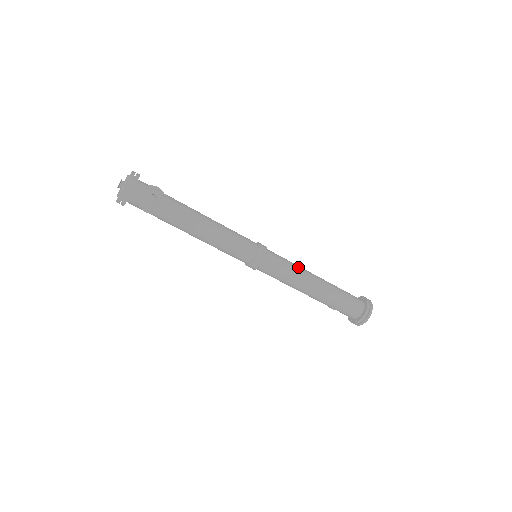
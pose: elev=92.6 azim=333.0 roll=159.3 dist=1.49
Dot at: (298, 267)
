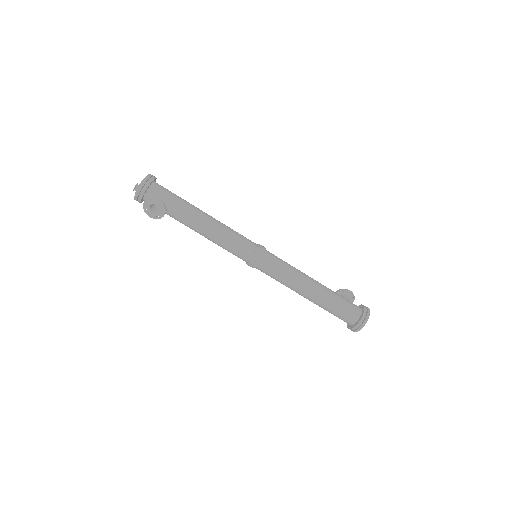
Dot at: (294, 274)
